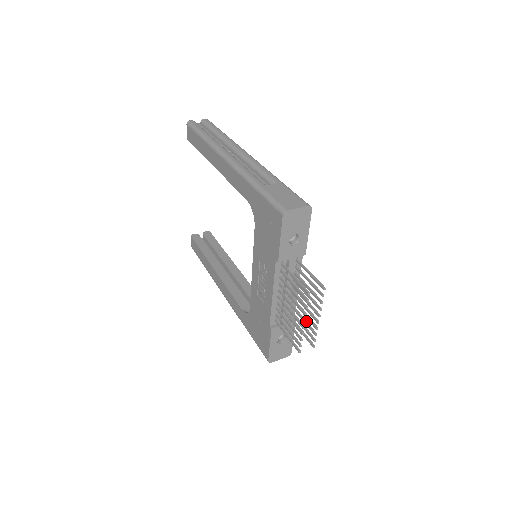
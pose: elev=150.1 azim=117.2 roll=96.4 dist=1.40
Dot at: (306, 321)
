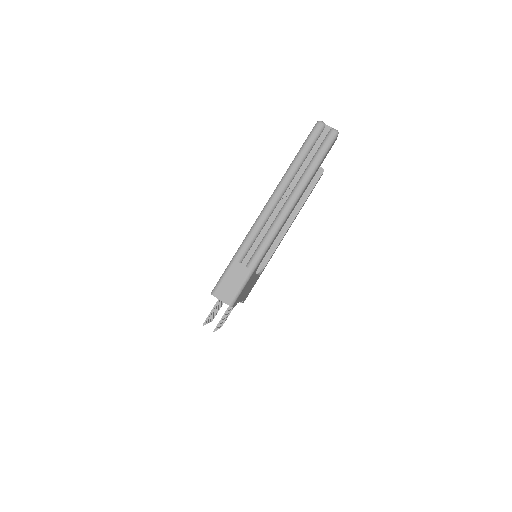
Dot at: (227, 316)
